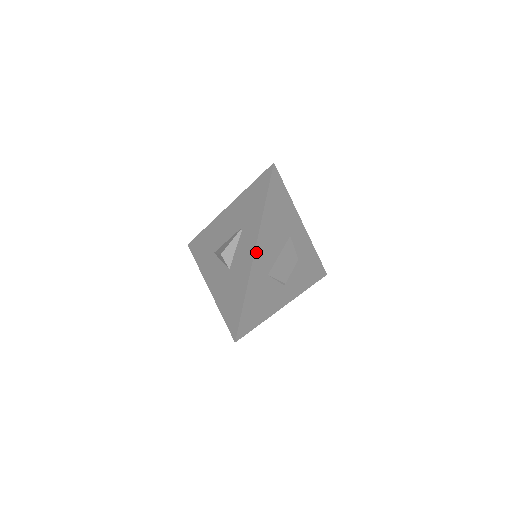
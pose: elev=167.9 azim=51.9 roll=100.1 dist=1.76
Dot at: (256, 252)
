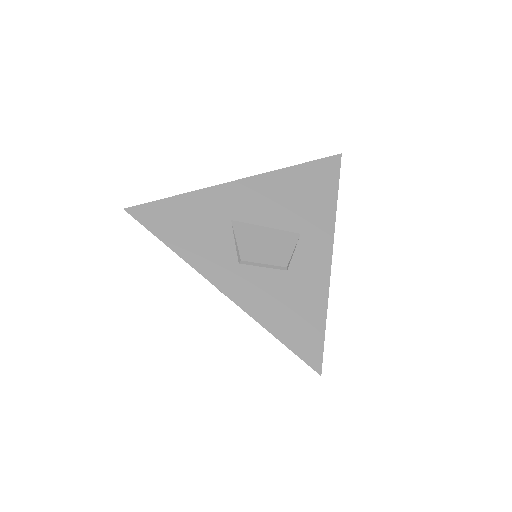
Dot at: (242, 182)
